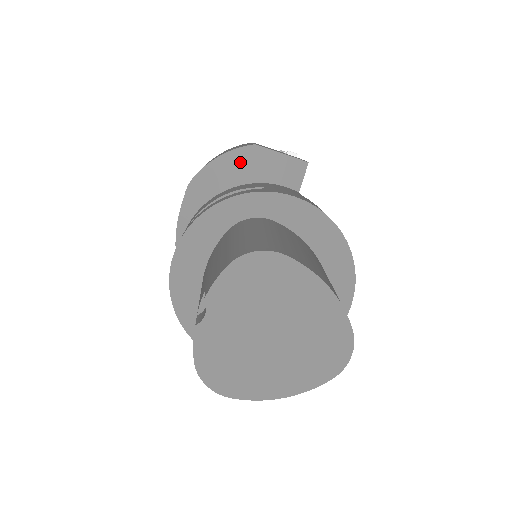
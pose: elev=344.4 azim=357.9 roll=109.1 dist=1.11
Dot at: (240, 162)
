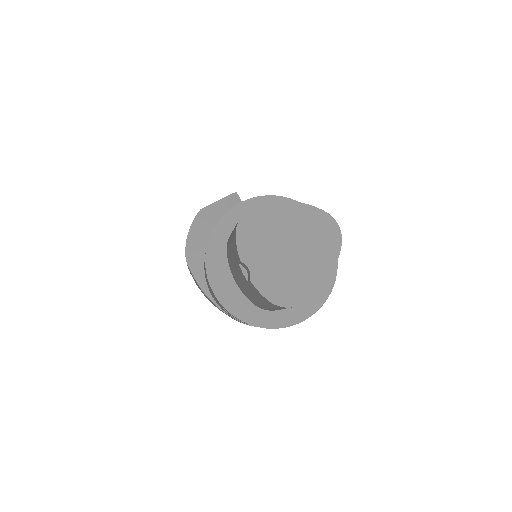
Dot at: (202, 224)
